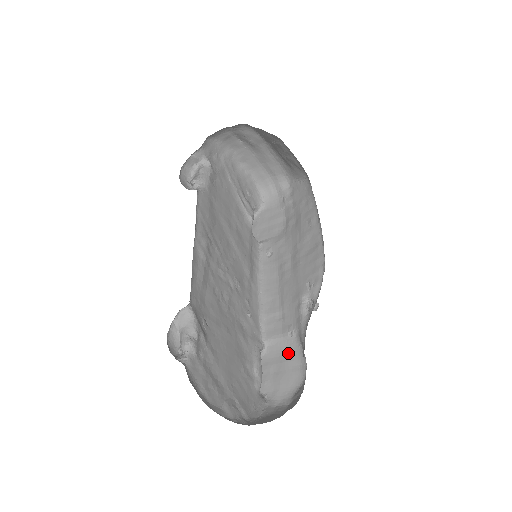
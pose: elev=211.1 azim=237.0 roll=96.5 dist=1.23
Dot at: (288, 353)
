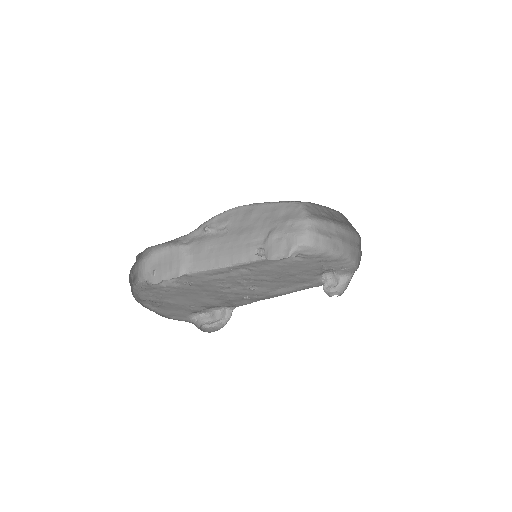
Dot at: occluded
